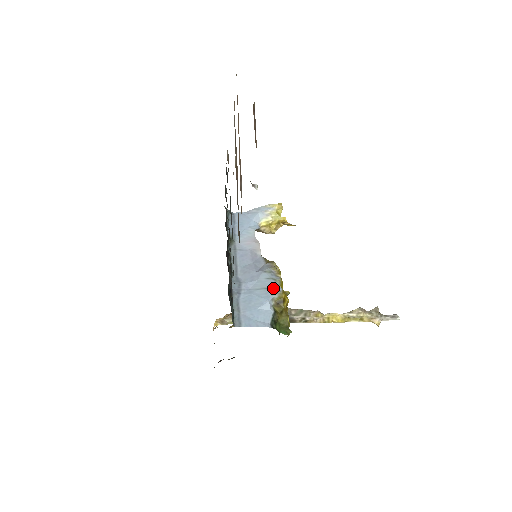
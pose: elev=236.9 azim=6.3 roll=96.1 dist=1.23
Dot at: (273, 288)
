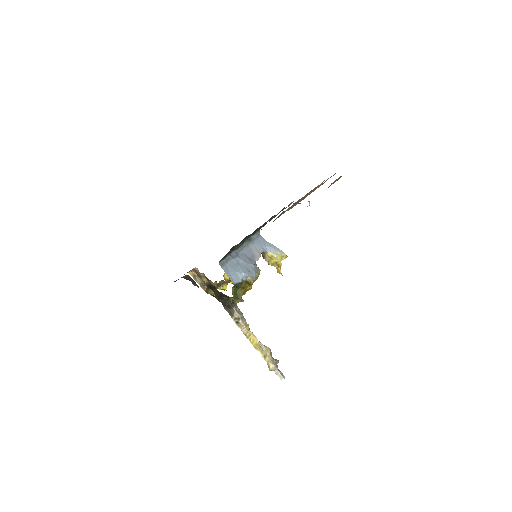
Dot at: (252, 273)
